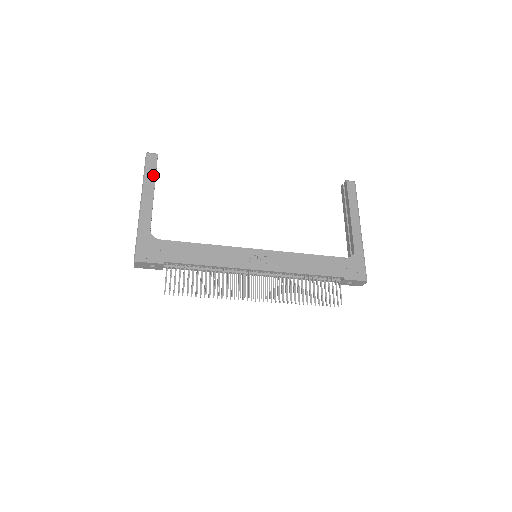
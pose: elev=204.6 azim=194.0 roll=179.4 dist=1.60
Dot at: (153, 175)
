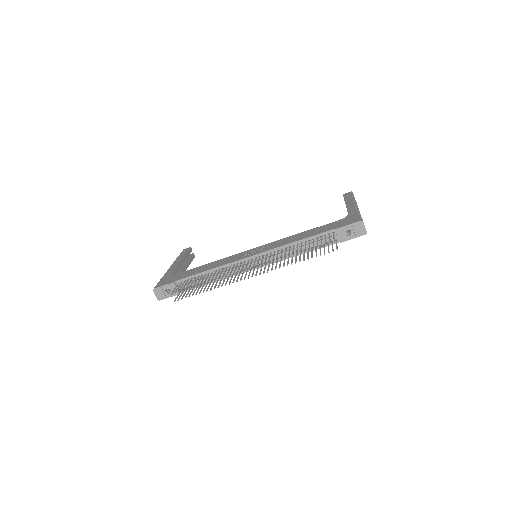
Dot at: (183, 255)
